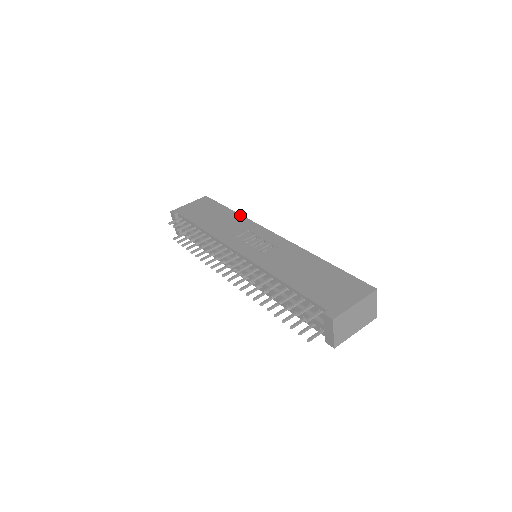
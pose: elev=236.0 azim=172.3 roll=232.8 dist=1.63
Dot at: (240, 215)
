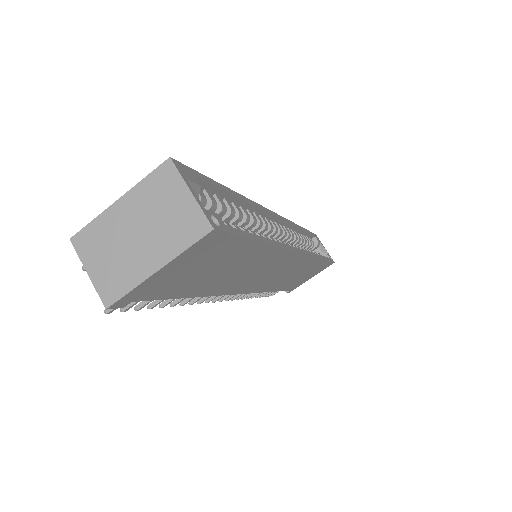
Dot at: occluded
